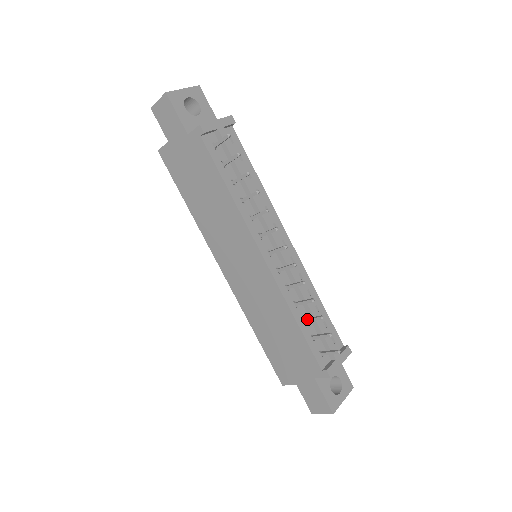
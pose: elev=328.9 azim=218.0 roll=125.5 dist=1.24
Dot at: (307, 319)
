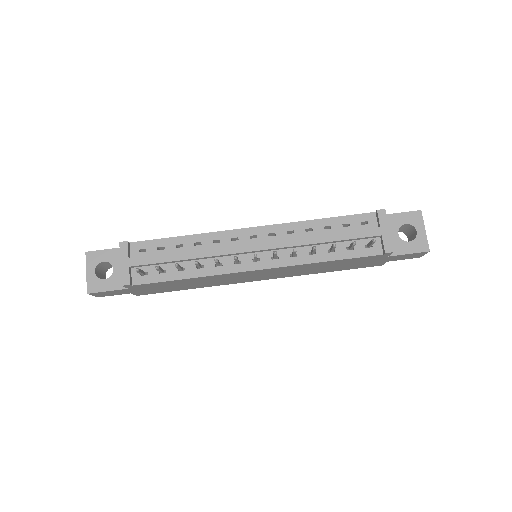
Dot at: (330, 251)
